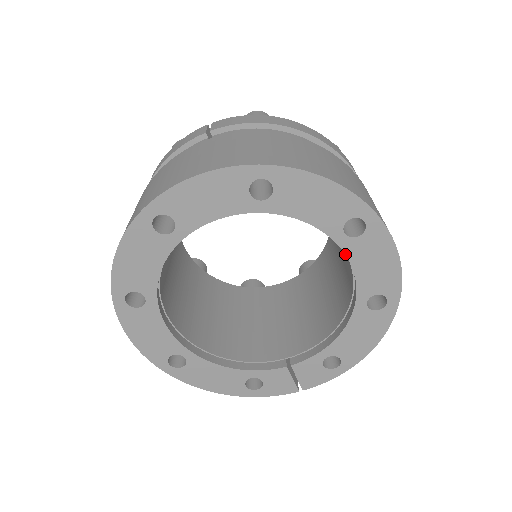
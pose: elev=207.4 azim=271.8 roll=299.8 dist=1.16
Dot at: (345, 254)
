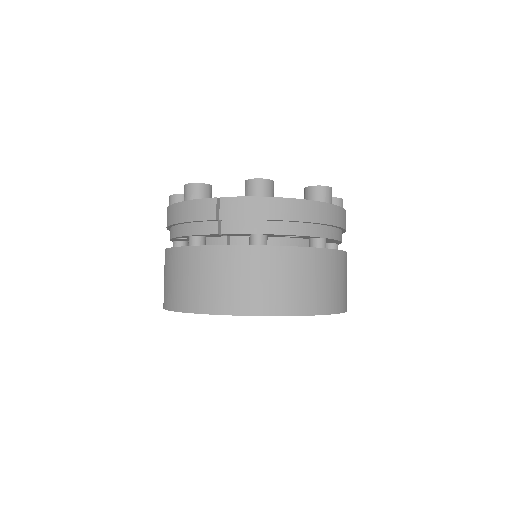
Dot at: occluded
